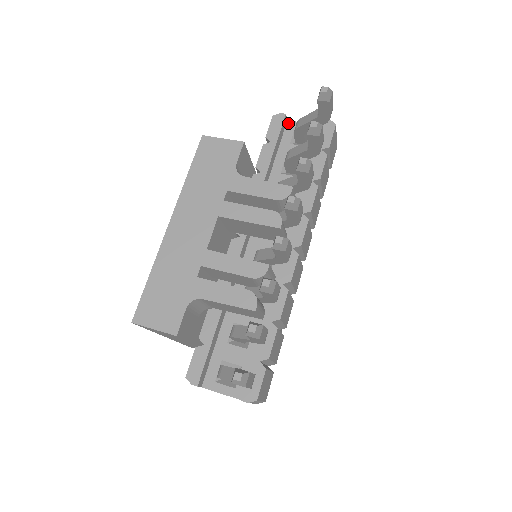
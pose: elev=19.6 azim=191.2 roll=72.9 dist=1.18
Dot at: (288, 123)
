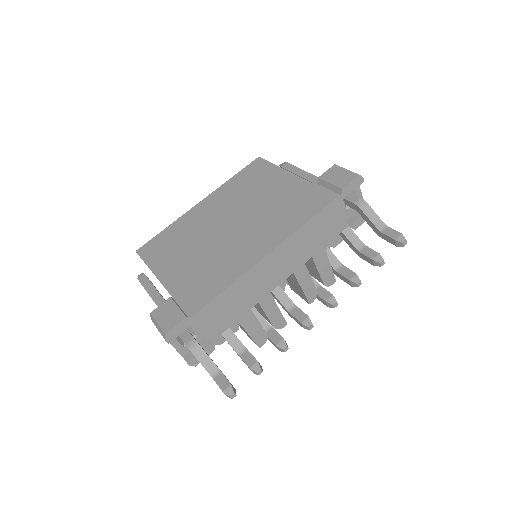
Dot at: occluded
